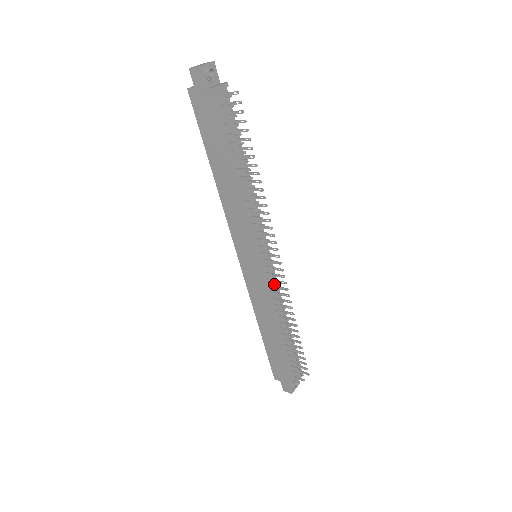
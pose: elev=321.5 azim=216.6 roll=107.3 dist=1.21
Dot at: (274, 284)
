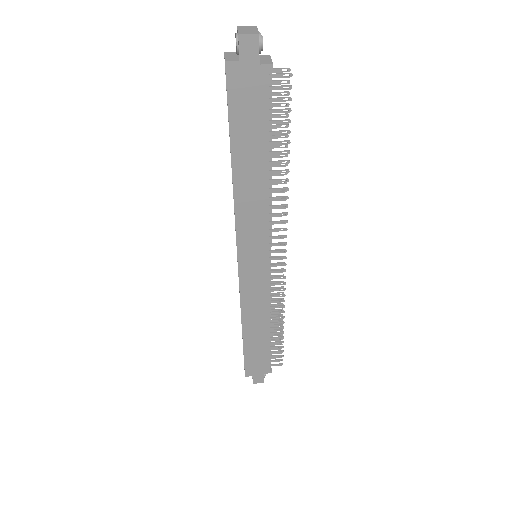
Dot at: occluded
